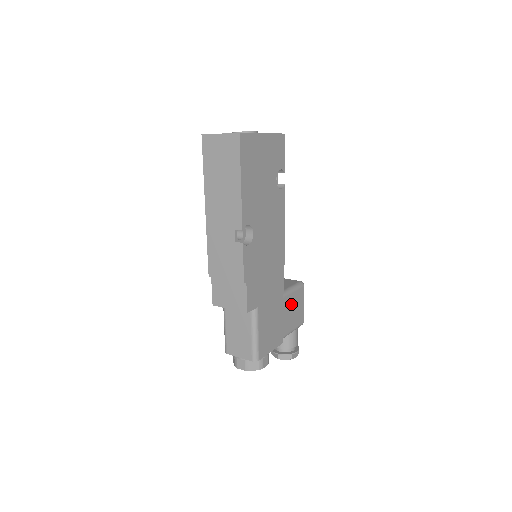
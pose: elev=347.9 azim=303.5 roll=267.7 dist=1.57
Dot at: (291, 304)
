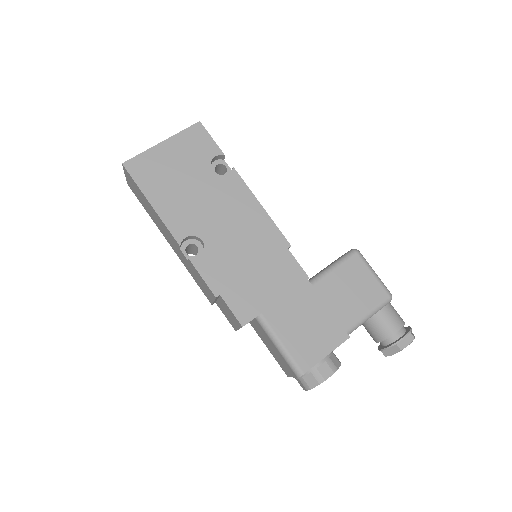
Dot at: (340, 285)
